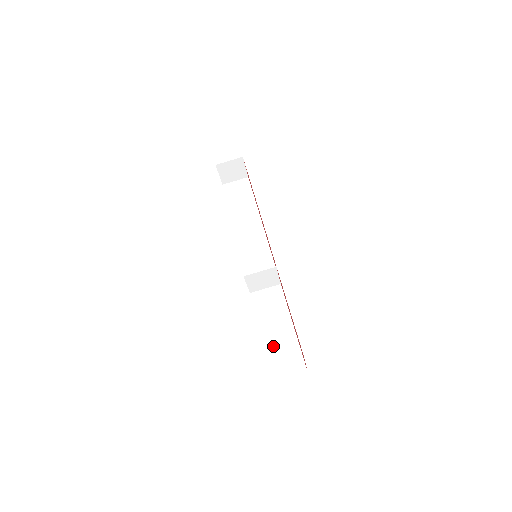
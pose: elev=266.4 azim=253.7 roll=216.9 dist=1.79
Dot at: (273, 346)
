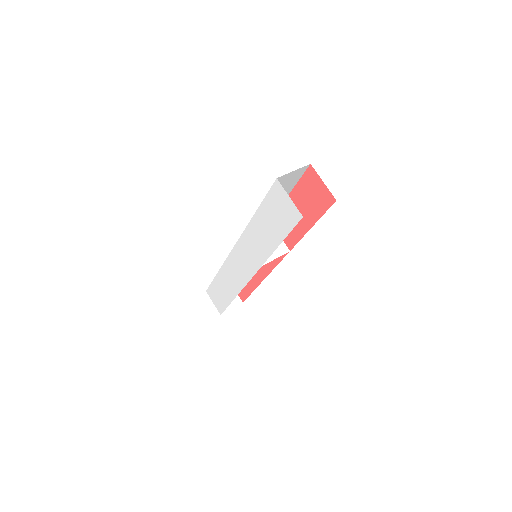
Dot at: occluded
